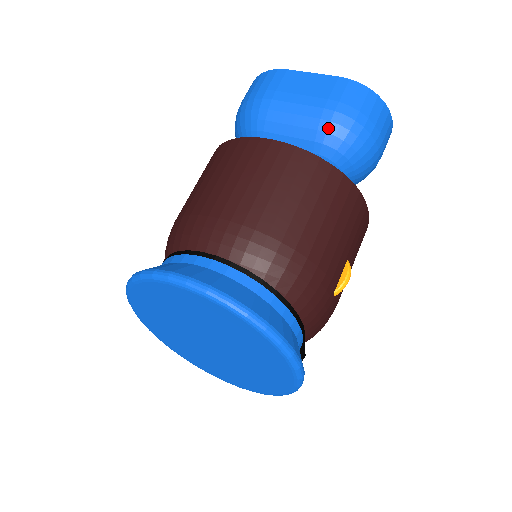
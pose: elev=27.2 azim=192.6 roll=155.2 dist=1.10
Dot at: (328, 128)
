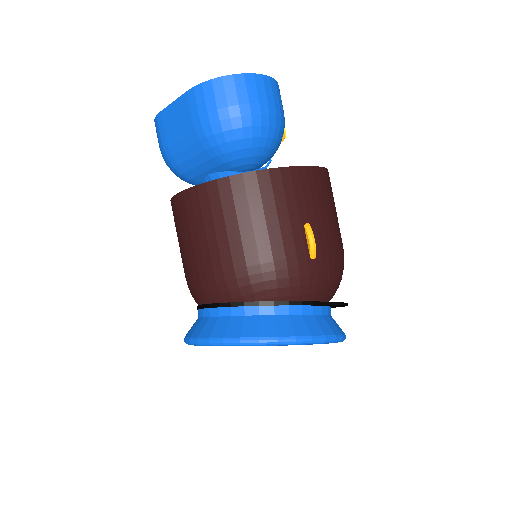
Dot at: (209, 144)
